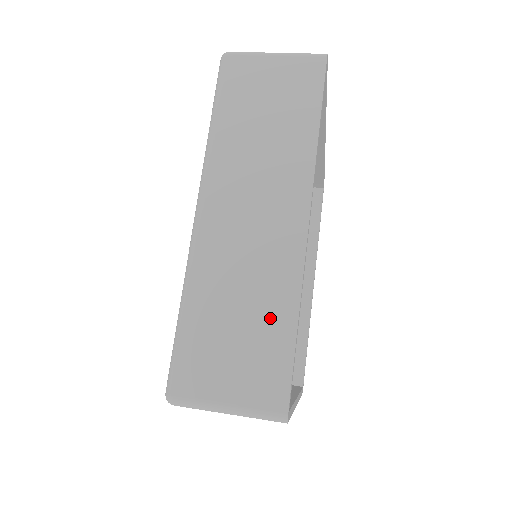
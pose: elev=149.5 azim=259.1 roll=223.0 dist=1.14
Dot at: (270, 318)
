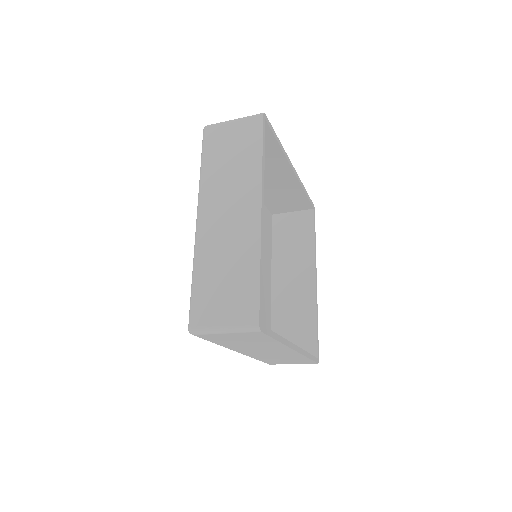
Dot at: (244, 271)
